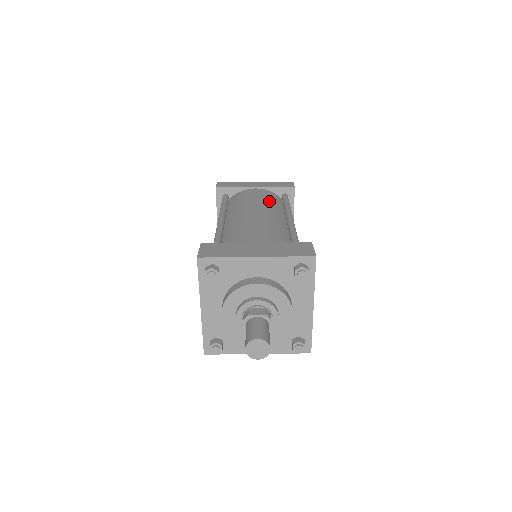
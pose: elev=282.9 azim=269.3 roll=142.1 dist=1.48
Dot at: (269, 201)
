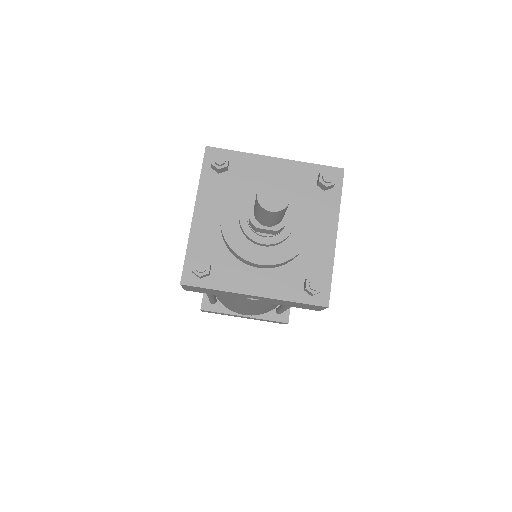
Dot at: occluded
